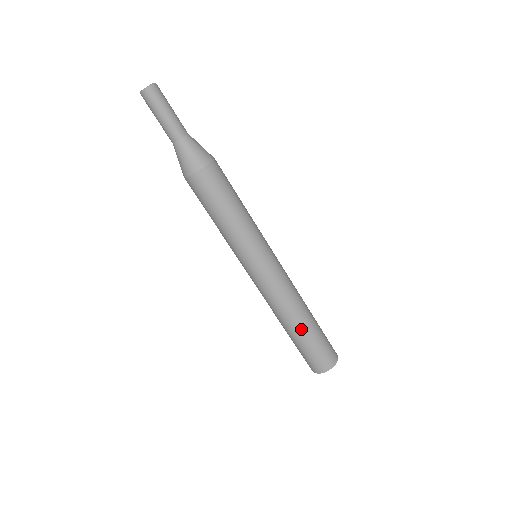
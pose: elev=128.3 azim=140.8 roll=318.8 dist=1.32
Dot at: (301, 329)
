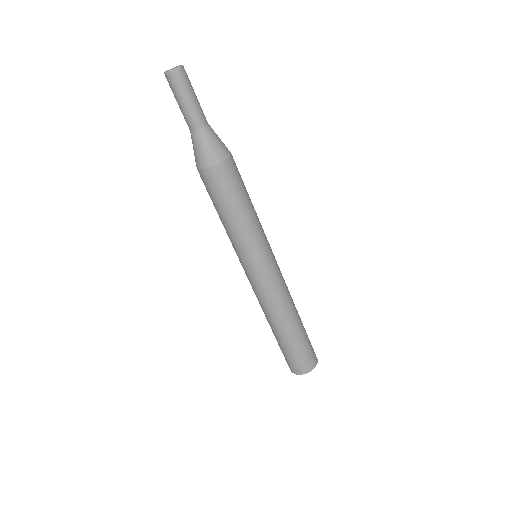
Dot at: (283, 334)
